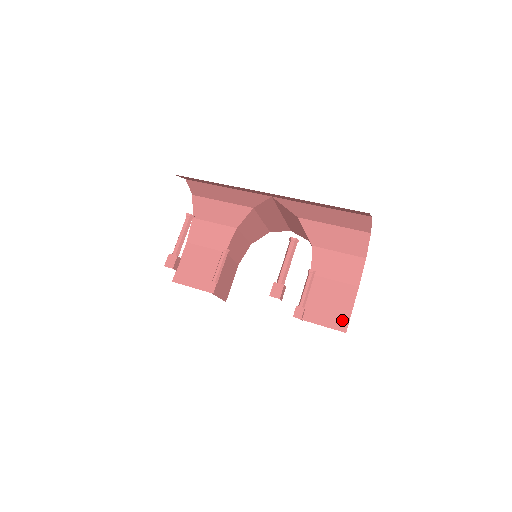
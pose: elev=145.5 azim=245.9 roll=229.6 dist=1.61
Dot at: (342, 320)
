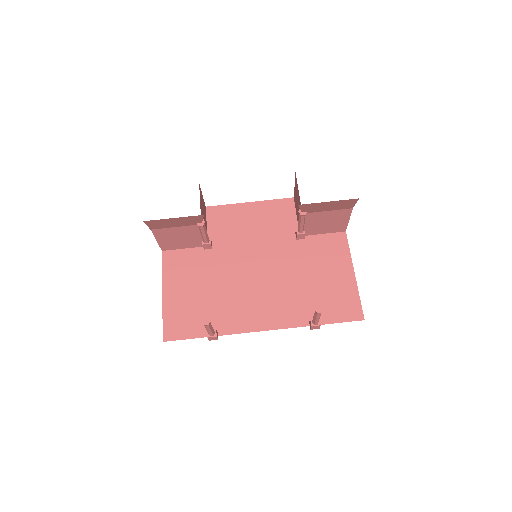
Dot at: (341, 227)
